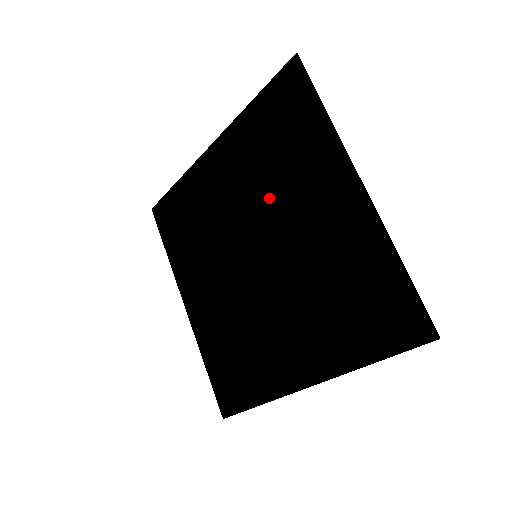
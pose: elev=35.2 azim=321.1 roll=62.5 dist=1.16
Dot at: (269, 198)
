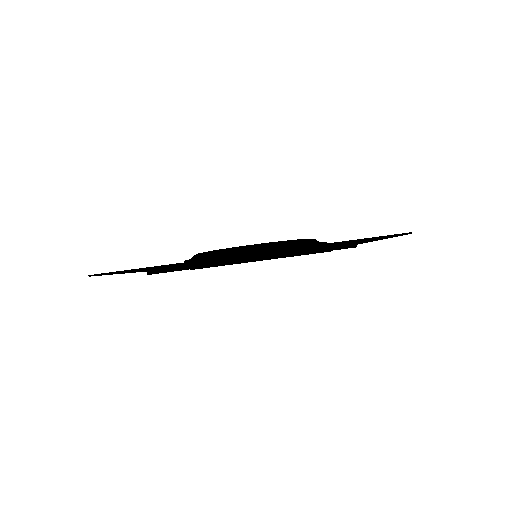
Dot at: occluded
